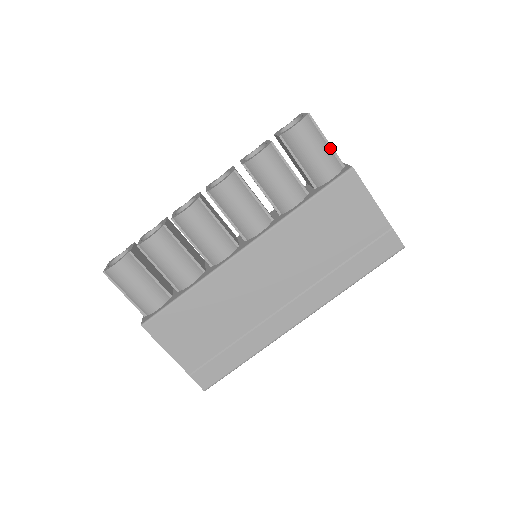
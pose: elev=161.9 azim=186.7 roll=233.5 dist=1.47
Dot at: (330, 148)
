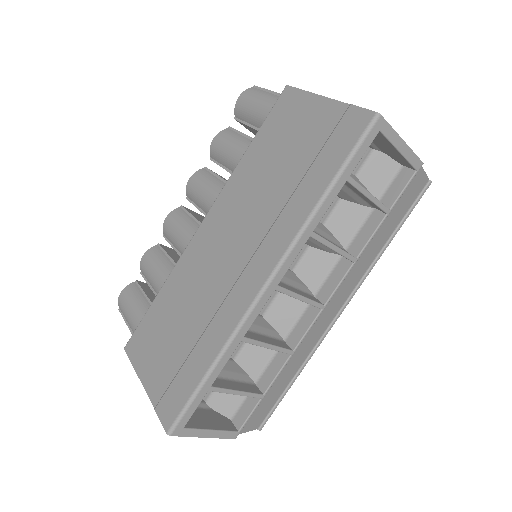
Dot at: (277, 95)
